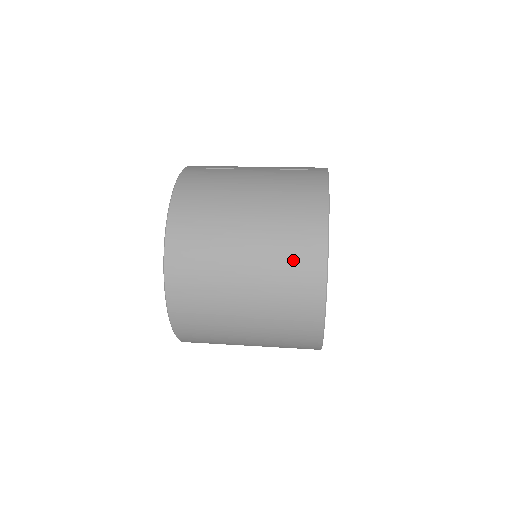
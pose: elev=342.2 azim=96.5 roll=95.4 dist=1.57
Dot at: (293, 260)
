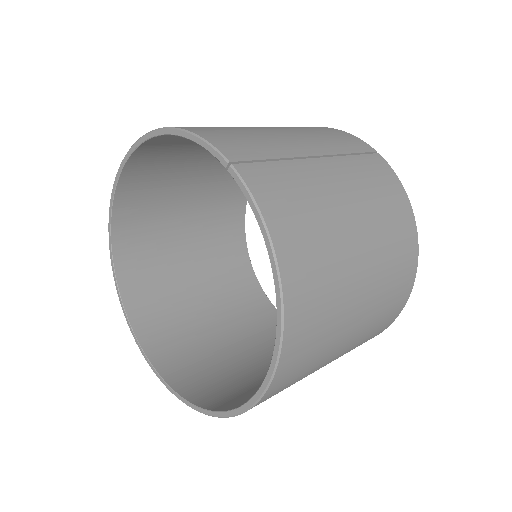
Dot at: (391, 301)
